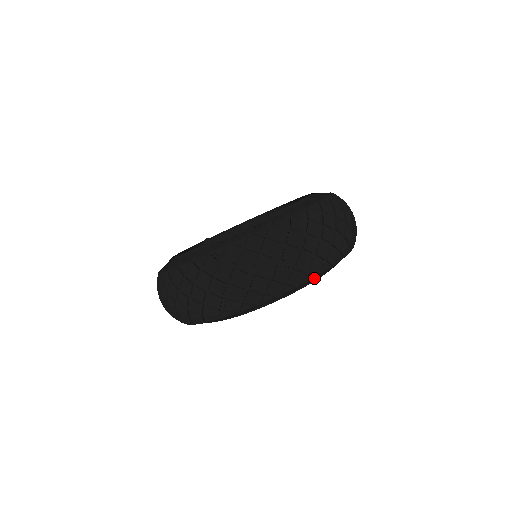
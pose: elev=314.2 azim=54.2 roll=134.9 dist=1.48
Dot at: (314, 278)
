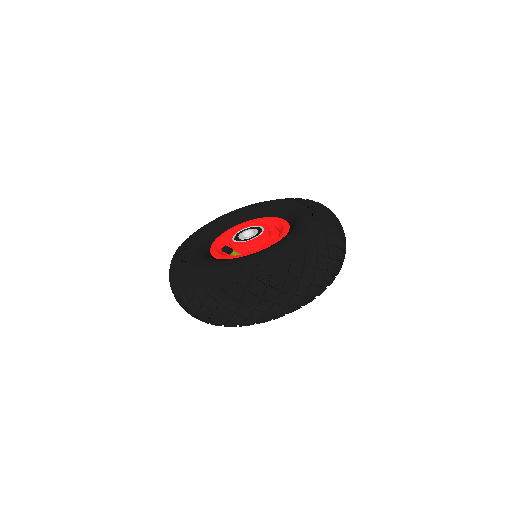
Dot at: occluded
